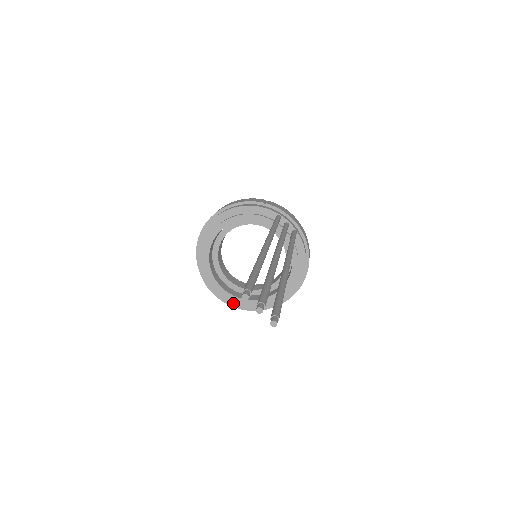
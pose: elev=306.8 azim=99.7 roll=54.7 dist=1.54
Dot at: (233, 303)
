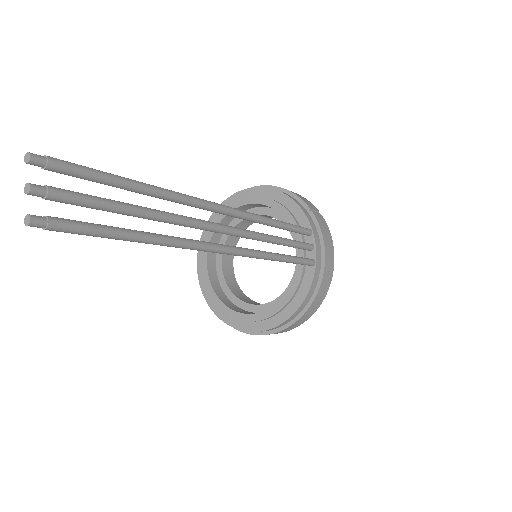
Dot at: (206, 290)
